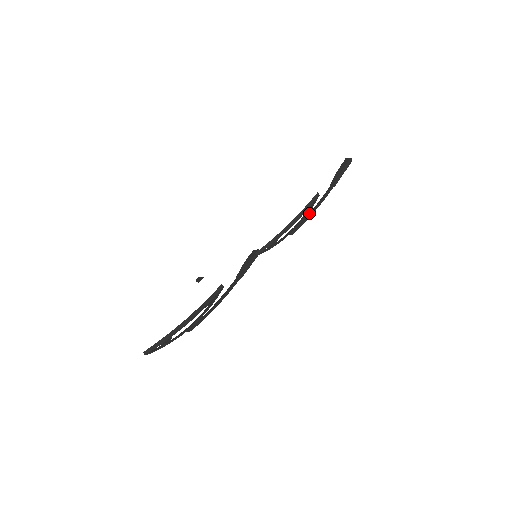
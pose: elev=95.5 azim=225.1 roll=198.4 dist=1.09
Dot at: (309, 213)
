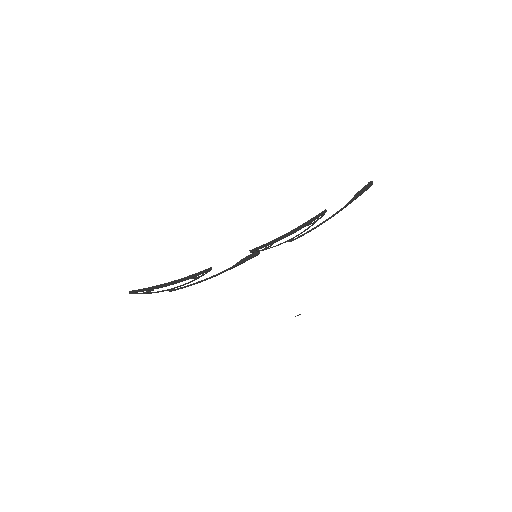
Dot at: (314, 227)
